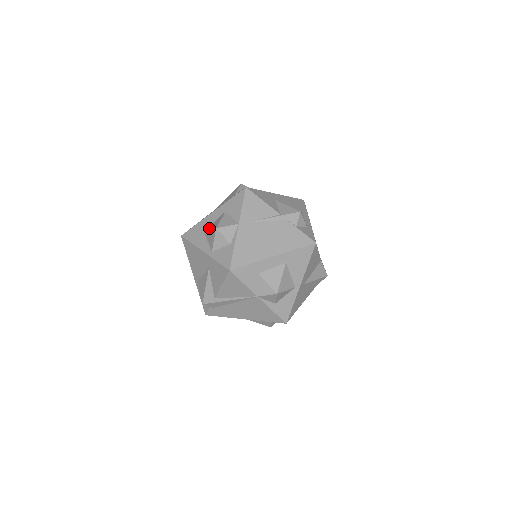
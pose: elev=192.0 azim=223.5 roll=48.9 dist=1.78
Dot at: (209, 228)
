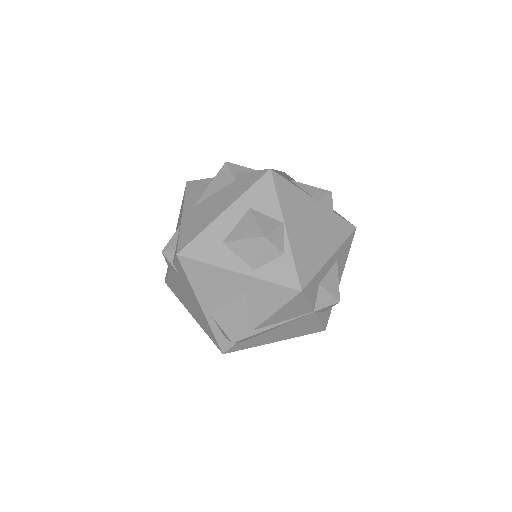
Dot at: (235, 236)
